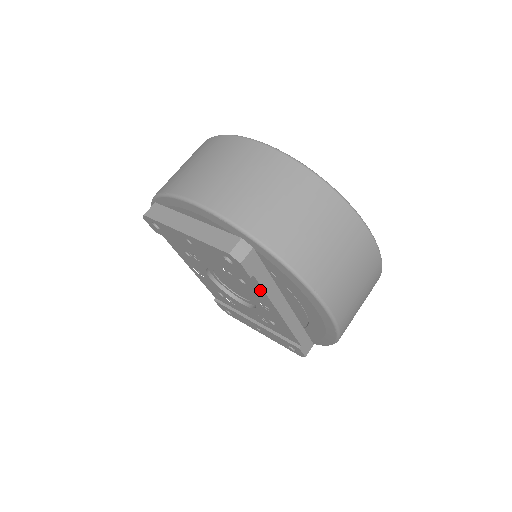
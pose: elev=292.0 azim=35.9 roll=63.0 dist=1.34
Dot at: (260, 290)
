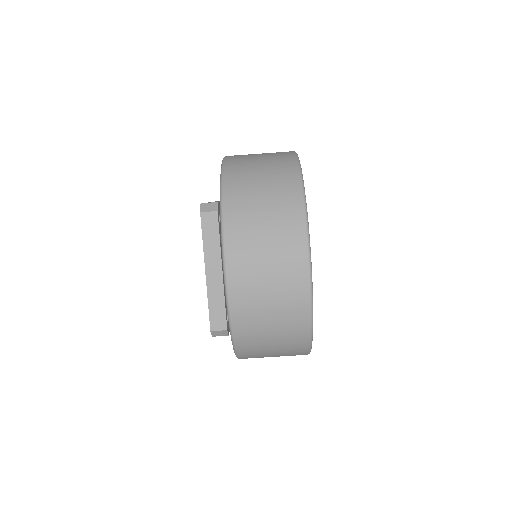
Dot at: occluded
